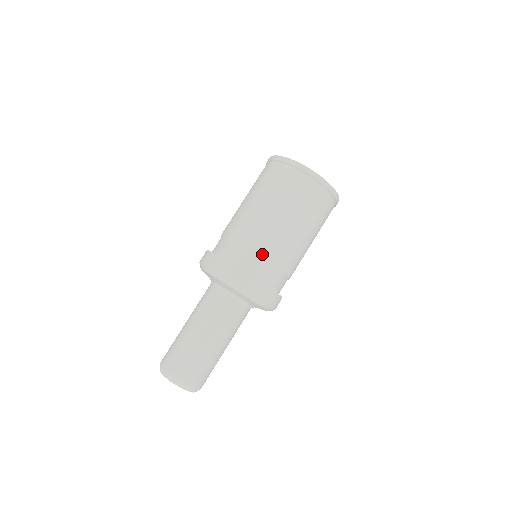
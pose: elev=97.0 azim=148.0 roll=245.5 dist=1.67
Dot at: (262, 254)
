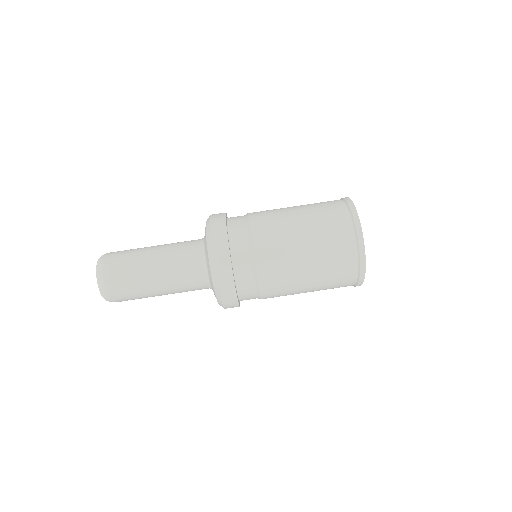
Dot at: (259, 273)
